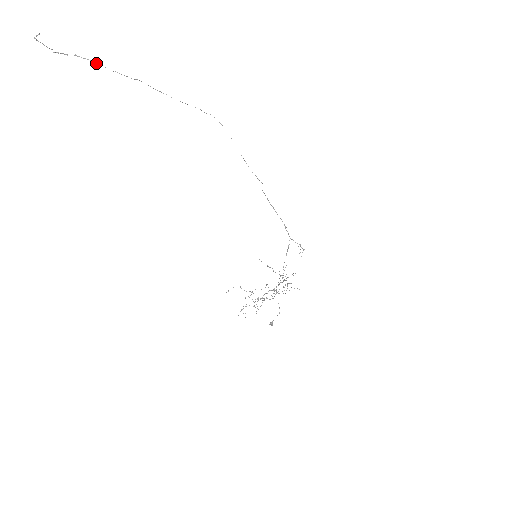
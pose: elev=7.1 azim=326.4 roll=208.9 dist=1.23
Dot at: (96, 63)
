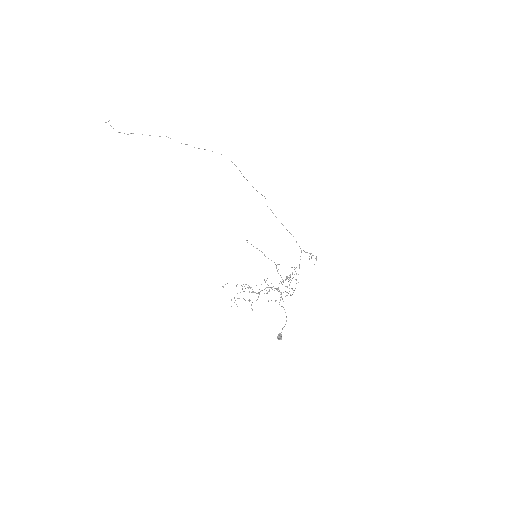
Dot at: occluded
